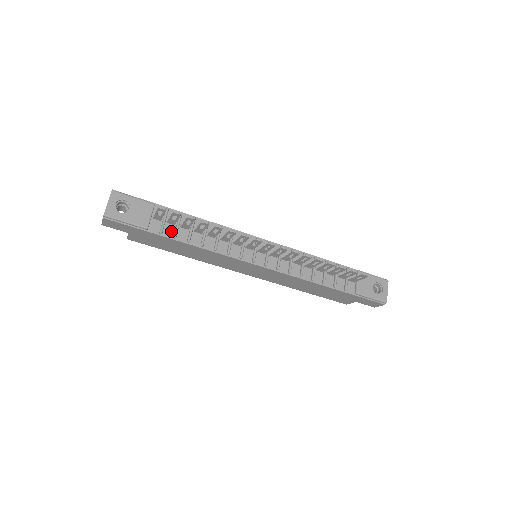
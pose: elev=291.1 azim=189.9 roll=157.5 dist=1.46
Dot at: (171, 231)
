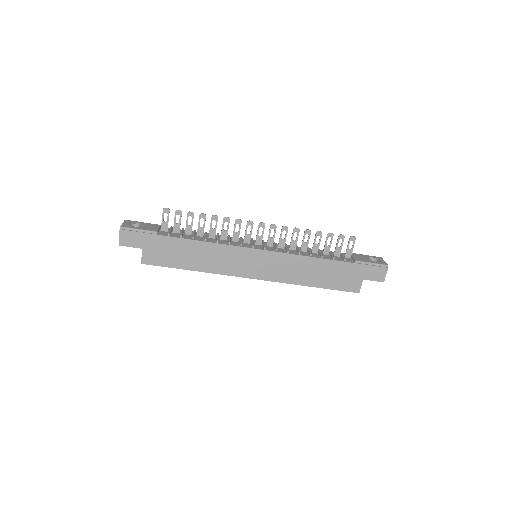
Dot at: (177, 235)
